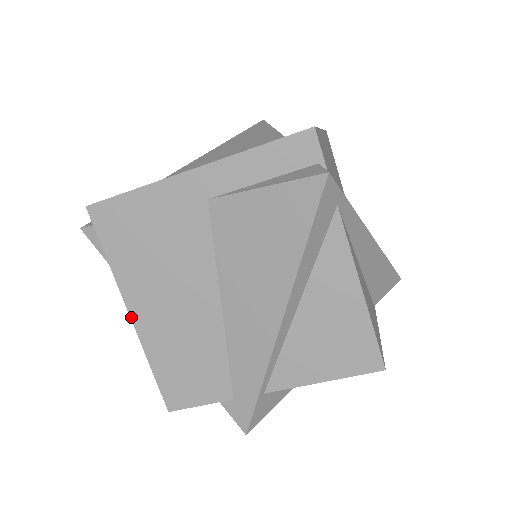
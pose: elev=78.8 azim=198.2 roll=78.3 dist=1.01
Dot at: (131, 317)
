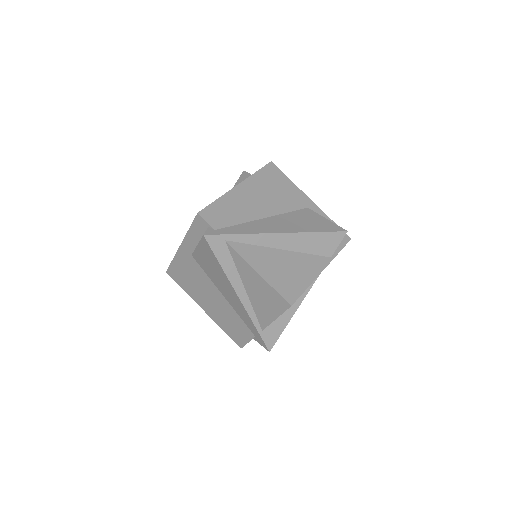
Dot at: occluded
